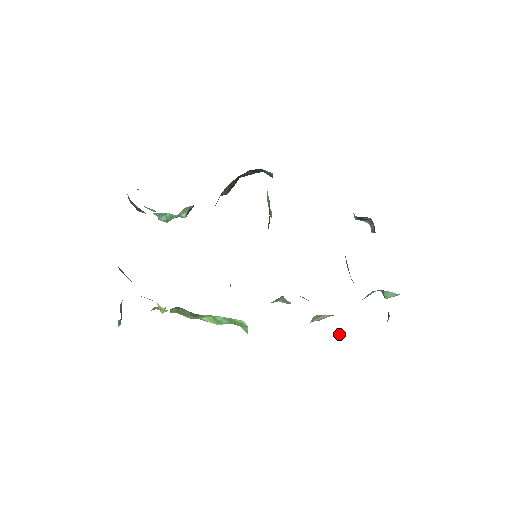
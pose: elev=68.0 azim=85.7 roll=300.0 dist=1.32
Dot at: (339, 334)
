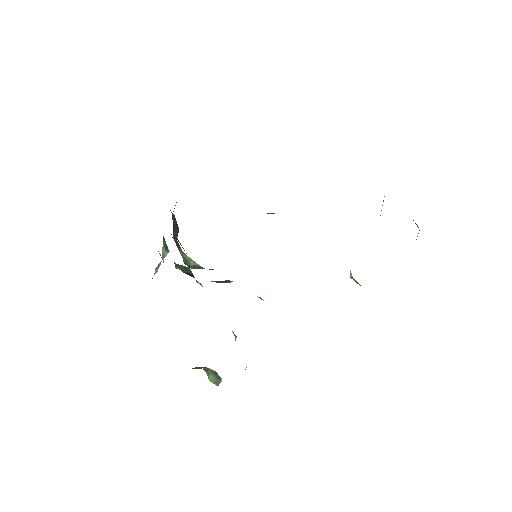
Dot at: occluded
